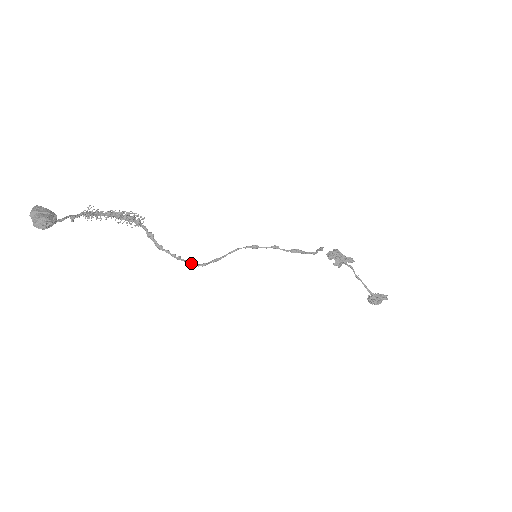
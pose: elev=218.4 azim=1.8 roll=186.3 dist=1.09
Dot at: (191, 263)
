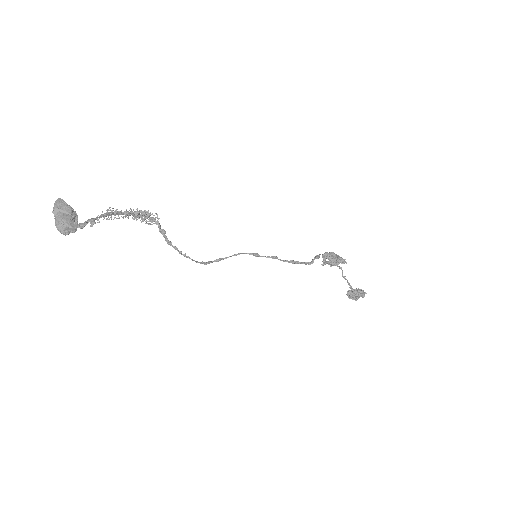
Dot at: (195, 261)
